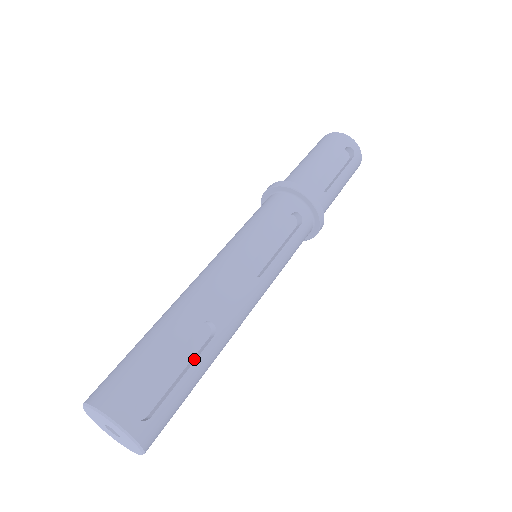
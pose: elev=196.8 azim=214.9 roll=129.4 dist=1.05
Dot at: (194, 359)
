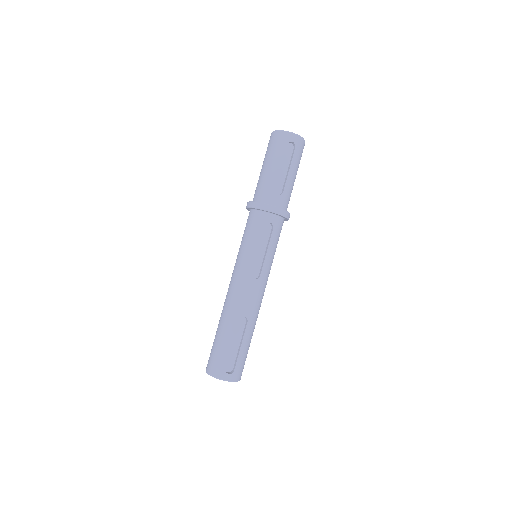
Dot at: (243, 337)
